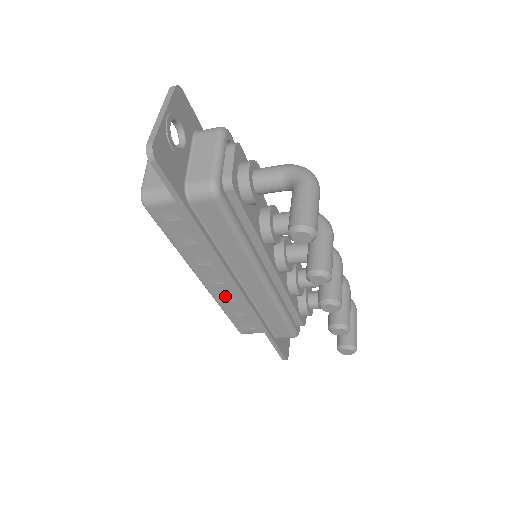
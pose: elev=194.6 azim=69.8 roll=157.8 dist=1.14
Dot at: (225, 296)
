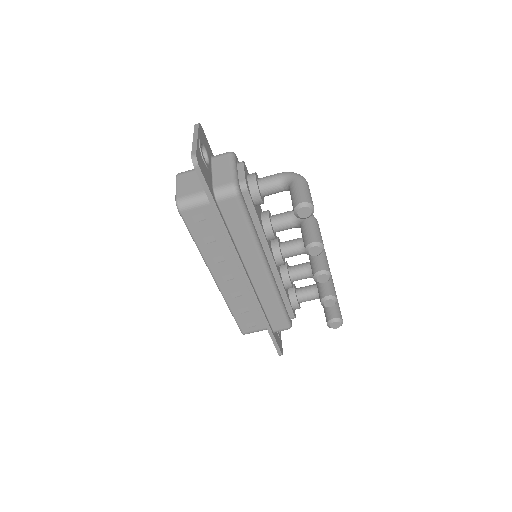
Dot at: (233, 293)
